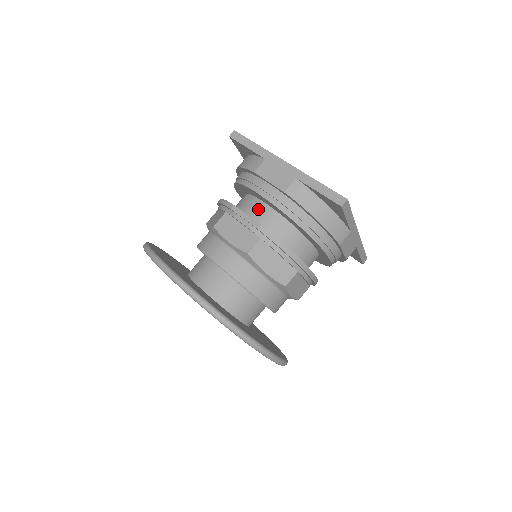
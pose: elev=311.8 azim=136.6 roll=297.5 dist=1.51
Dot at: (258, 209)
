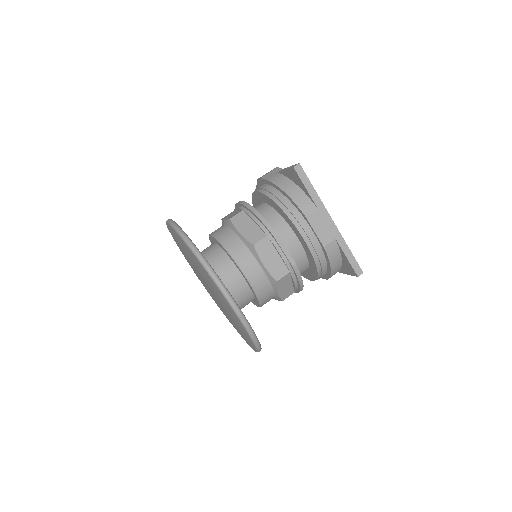
Dot at: (290, 240)
